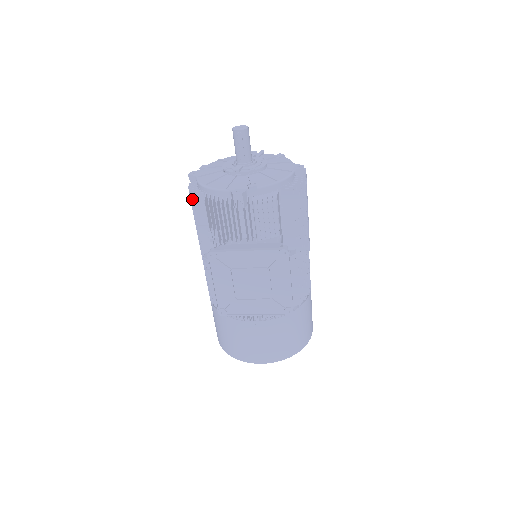
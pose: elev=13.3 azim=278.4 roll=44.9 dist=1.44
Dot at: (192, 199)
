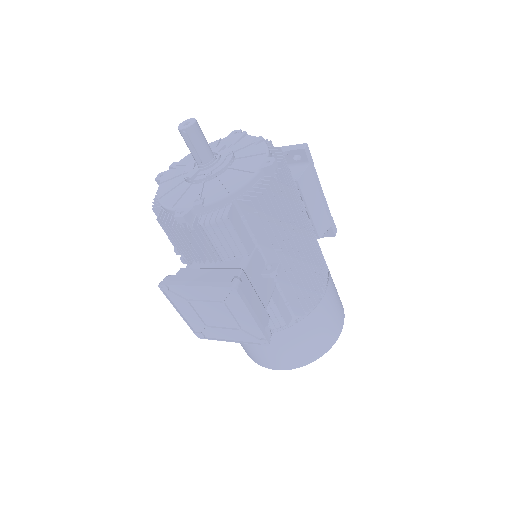
Dot at: occluded
